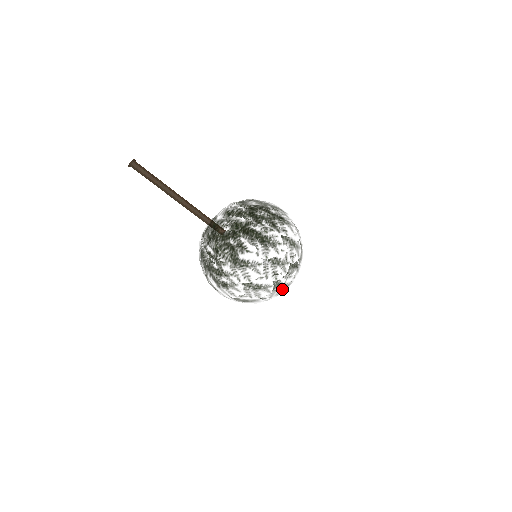
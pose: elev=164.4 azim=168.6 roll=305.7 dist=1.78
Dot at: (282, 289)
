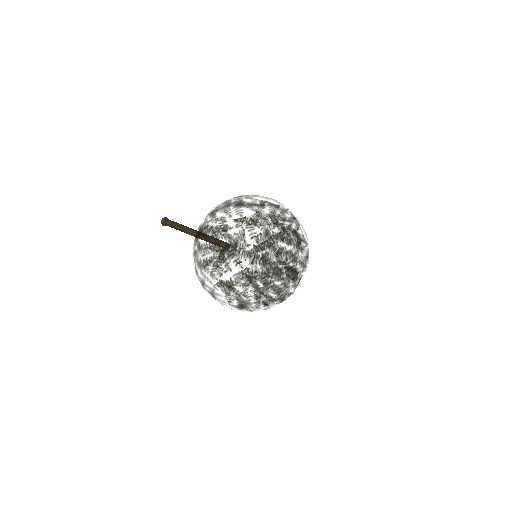
Dot at: (268, 279)
